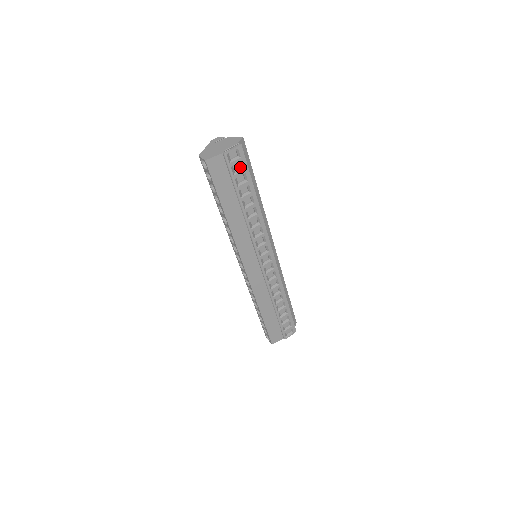
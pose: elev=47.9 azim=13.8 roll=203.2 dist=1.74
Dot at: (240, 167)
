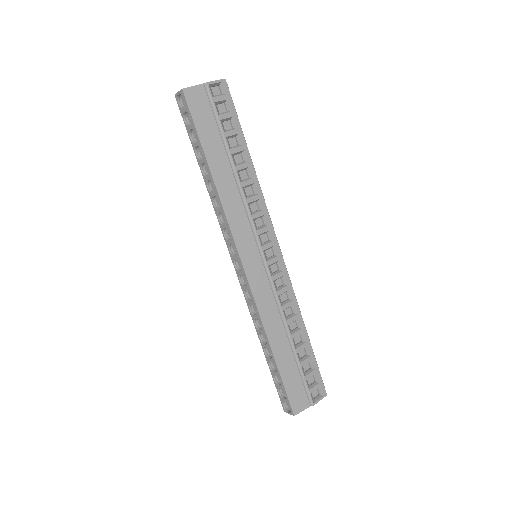
Dot at: (226, 111)
